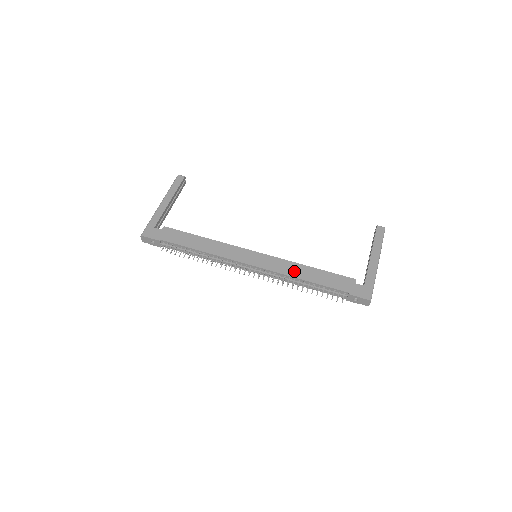
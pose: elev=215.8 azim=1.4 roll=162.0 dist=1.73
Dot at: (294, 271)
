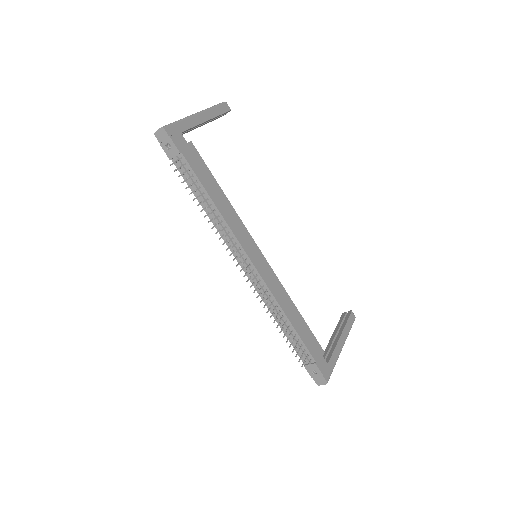
Dot at: (284, 302)
